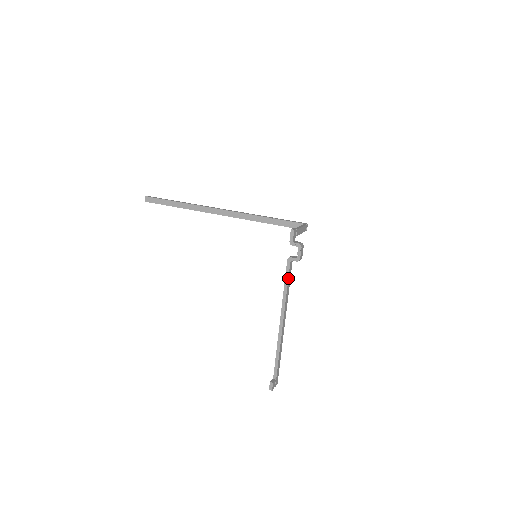
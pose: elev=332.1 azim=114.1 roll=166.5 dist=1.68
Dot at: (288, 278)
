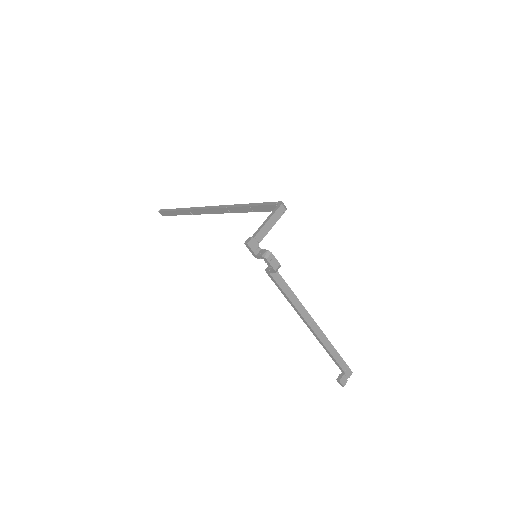
Dot at: (281, 289)
